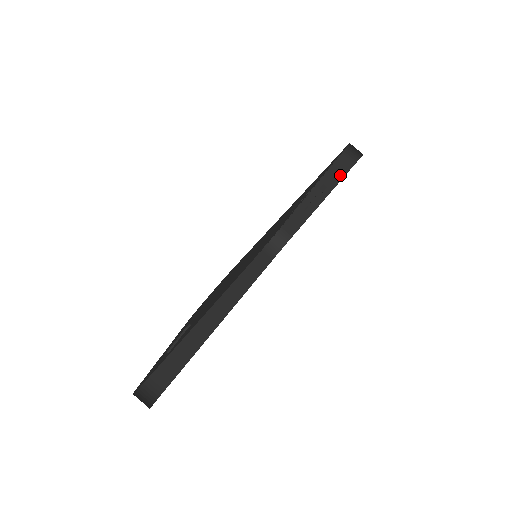
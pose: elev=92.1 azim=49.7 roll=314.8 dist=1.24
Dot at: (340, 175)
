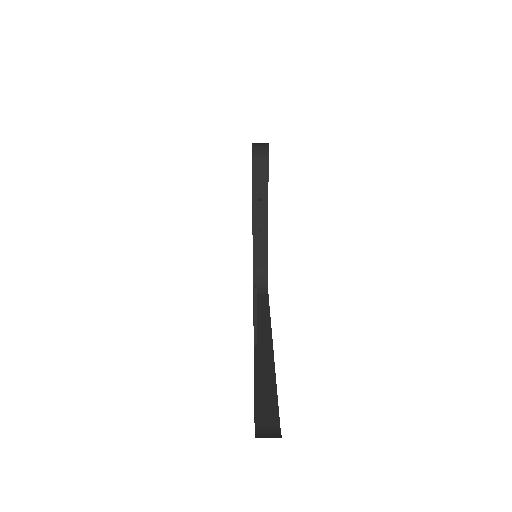
Dot at: (264, 179)
